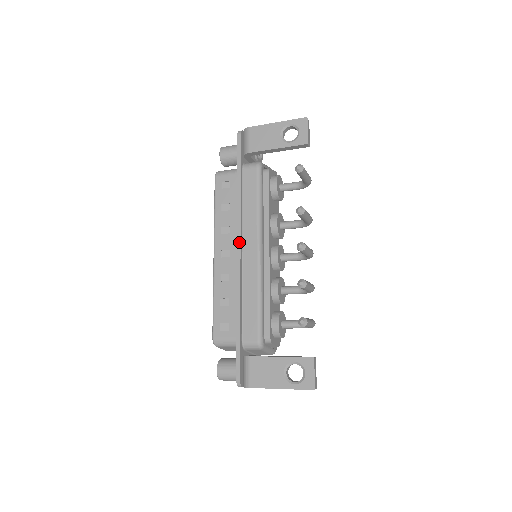
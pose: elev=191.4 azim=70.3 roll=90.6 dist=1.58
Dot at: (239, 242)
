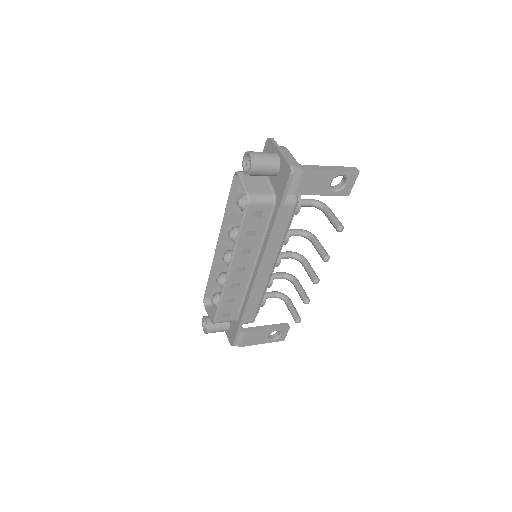
Dot at: (261, 268)
